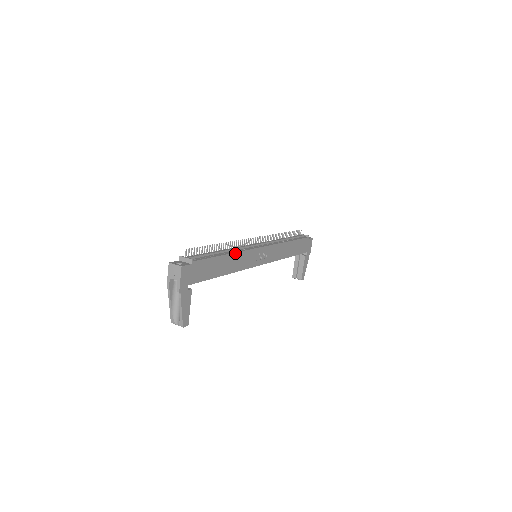
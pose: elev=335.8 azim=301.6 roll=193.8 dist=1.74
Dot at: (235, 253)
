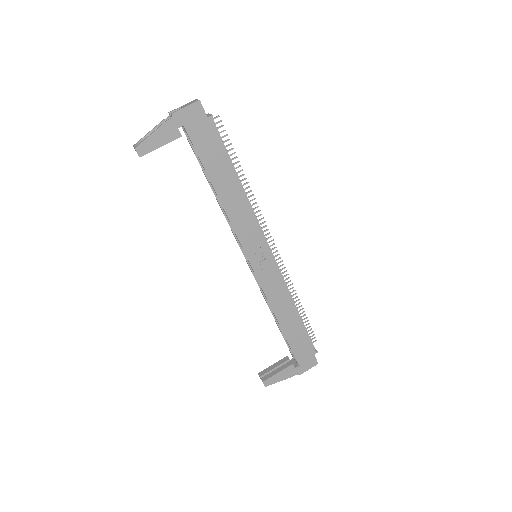
Dot at: (245, 197)
